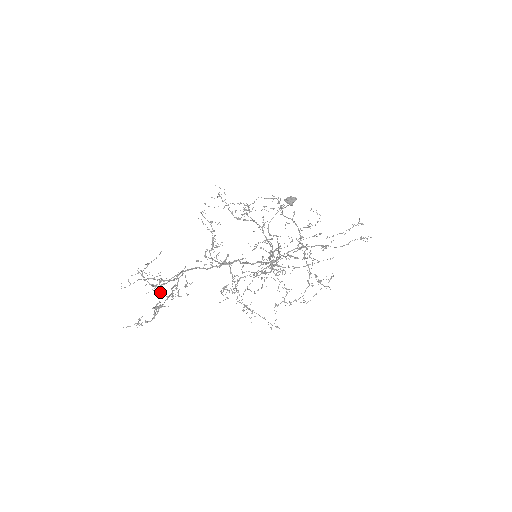
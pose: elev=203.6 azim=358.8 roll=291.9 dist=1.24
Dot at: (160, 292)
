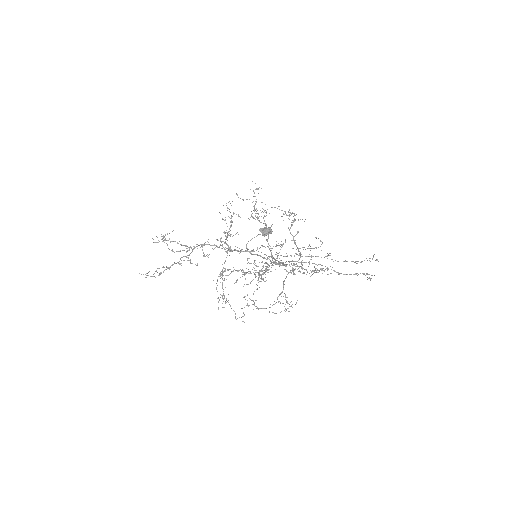
Dot at: occluded
